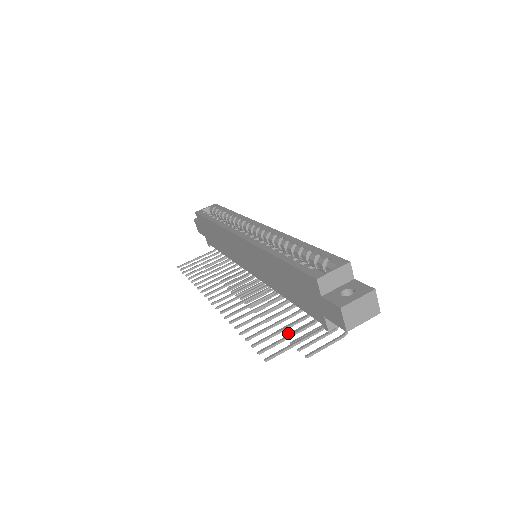
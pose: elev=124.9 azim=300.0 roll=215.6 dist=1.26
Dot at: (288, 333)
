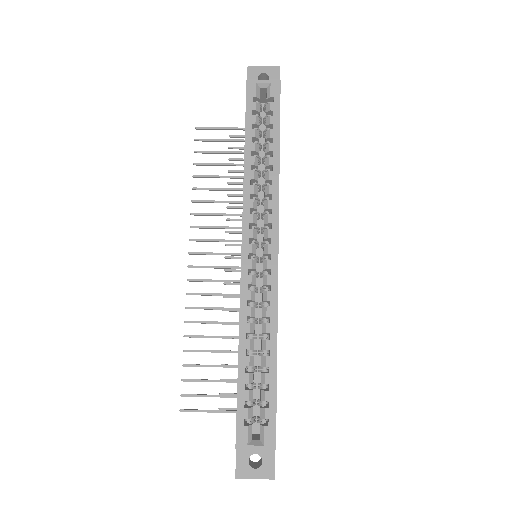
Dot at: (227, 364)
